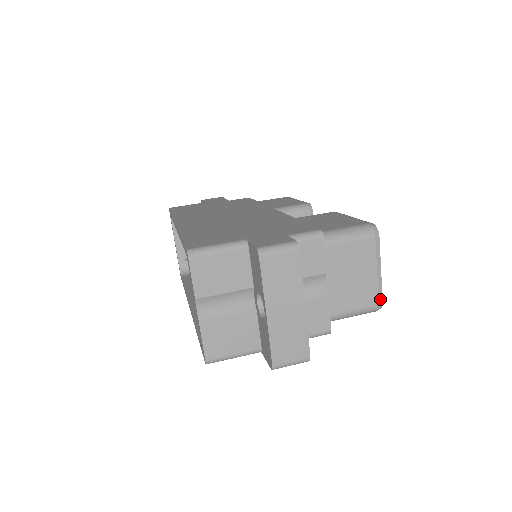
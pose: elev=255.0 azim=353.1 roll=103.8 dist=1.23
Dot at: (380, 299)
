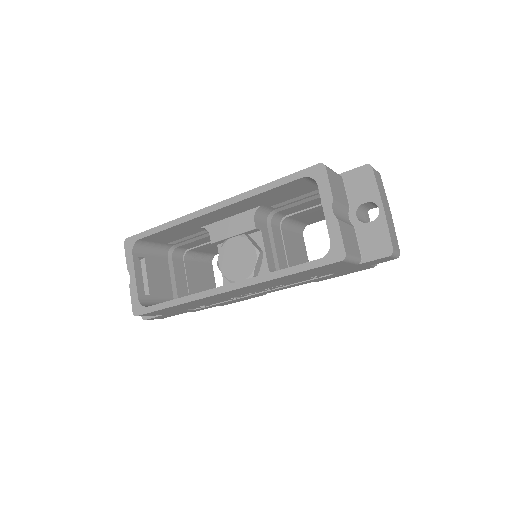
Dot at: occluded
